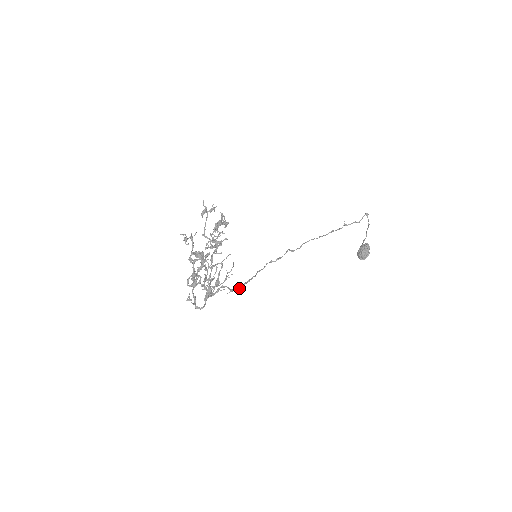
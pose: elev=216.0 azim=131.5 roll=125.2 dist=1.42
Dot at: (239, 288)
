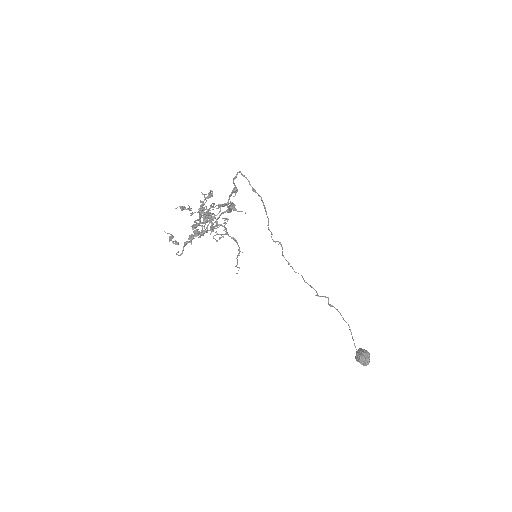
Dot at: occluded
